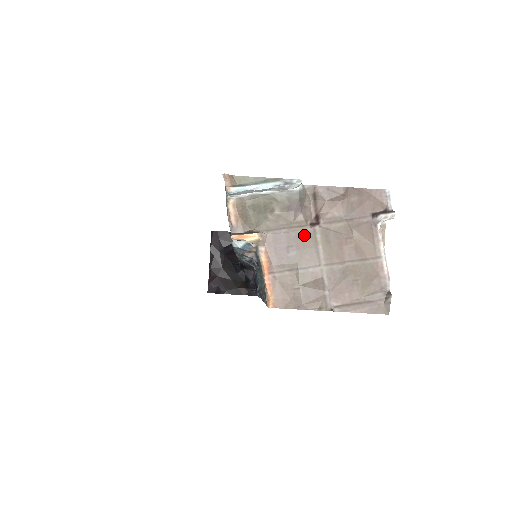
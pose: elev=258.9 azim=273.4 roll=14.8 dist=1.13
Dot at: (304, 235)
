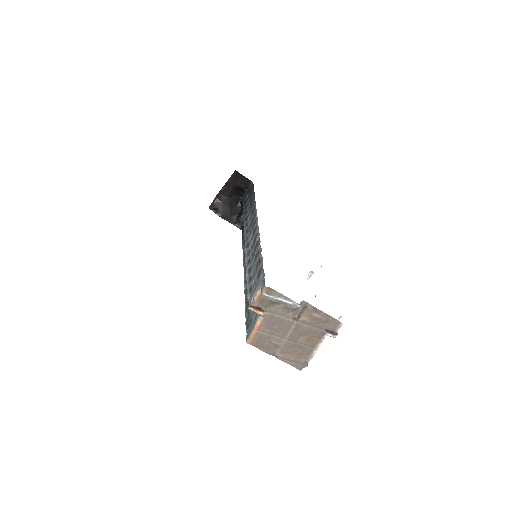
Dot at: (286, 322)
